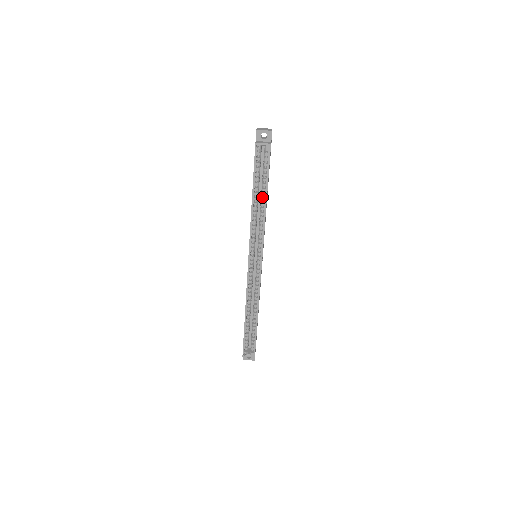
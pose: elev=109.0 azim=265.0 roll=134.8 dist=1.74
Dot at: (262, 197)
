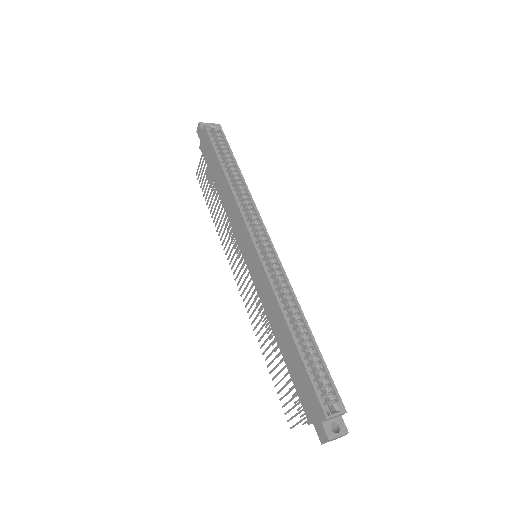
Dot at: (233, 173)
